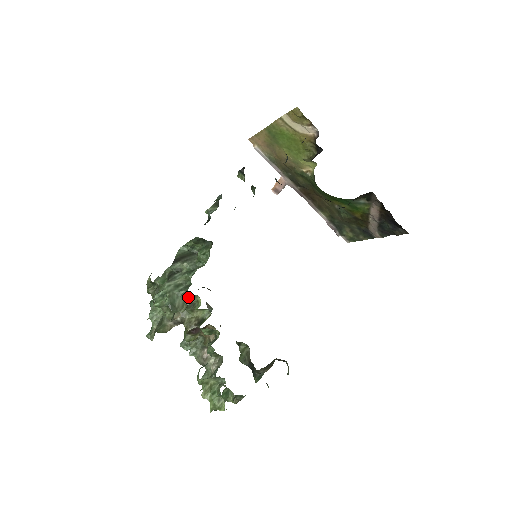
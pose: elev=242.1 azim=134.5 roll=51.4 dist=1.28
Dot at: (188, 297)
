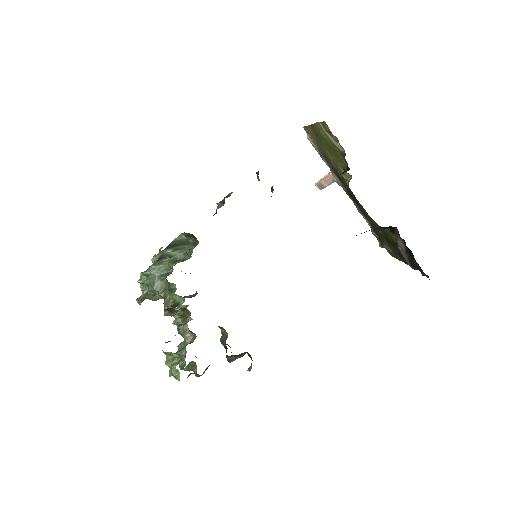
Dot at: (167, 283)
